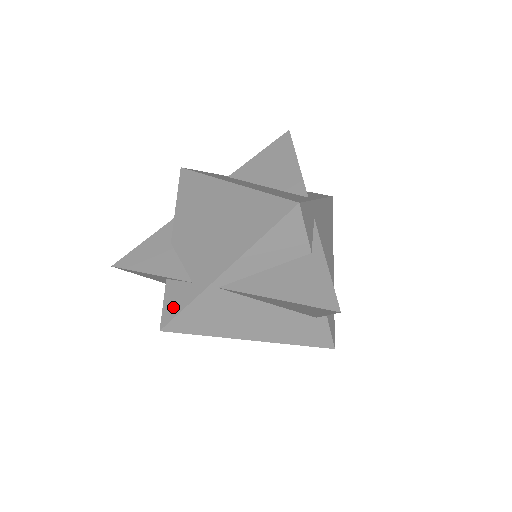
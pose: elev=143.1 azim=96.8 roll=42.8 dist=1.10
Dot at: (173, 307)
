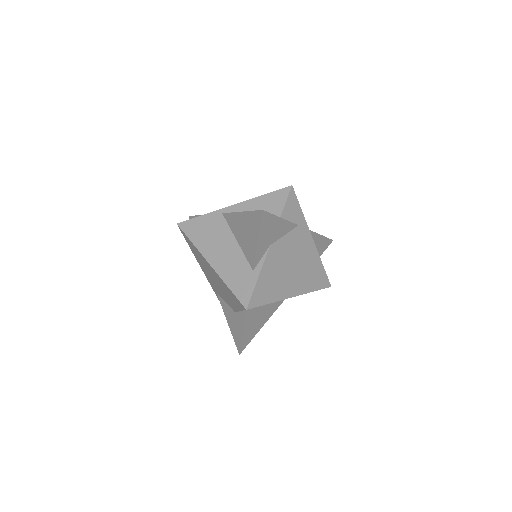
Dot at: occluded
